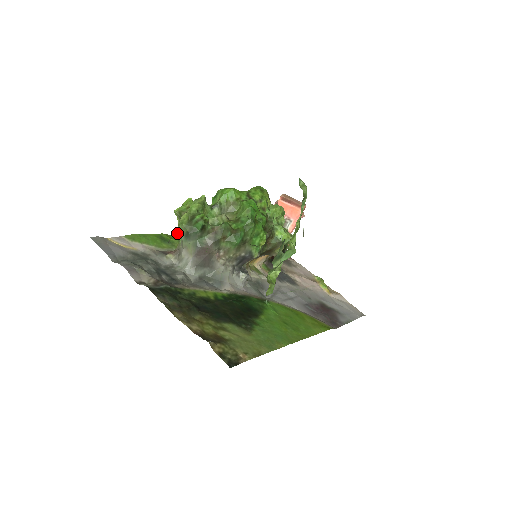
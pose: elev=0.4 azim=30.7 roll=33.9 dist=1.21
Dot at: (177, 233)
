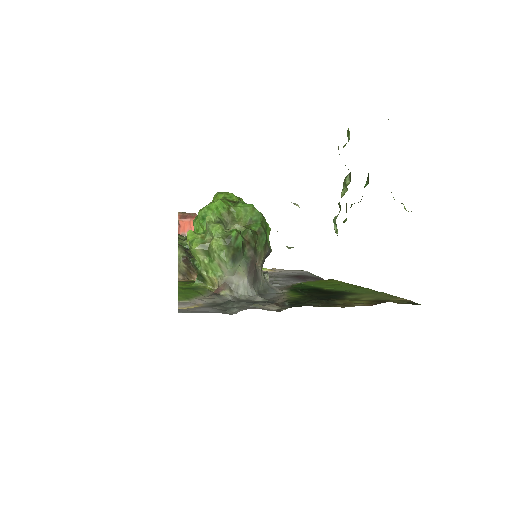
Dot at: (202, 272)
